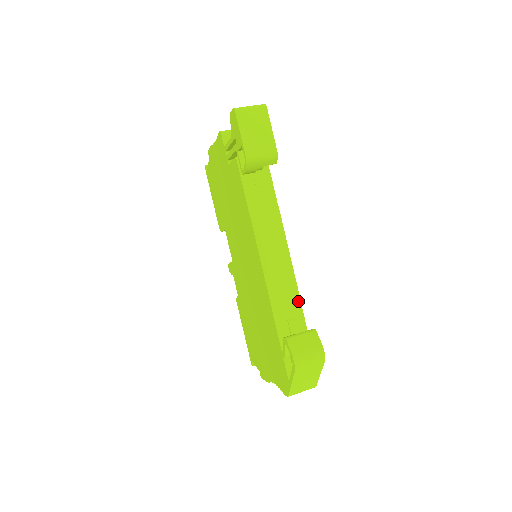
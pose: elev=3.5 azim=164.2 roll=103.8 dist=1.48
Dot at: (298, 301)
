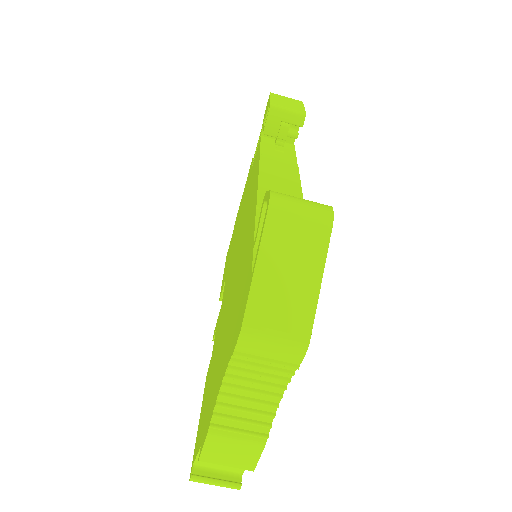
Dot at: occluded
